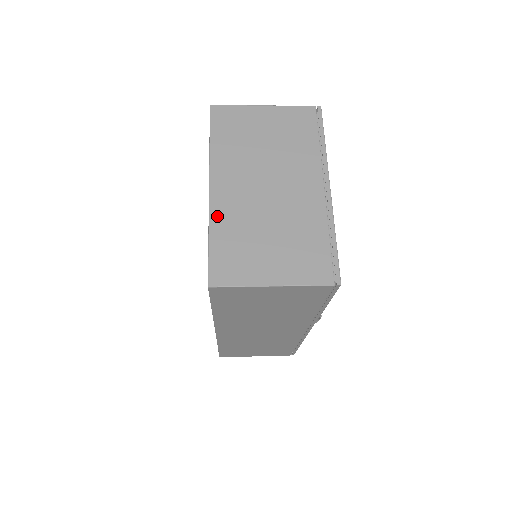
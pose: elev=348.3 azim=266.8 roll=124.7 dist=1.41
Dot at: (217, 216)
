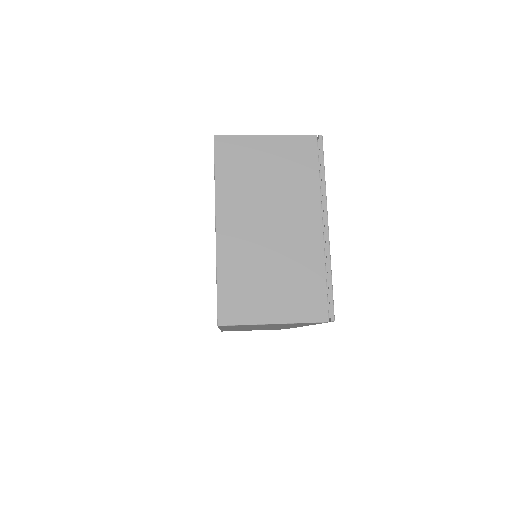
Dot at: (224, 256)
